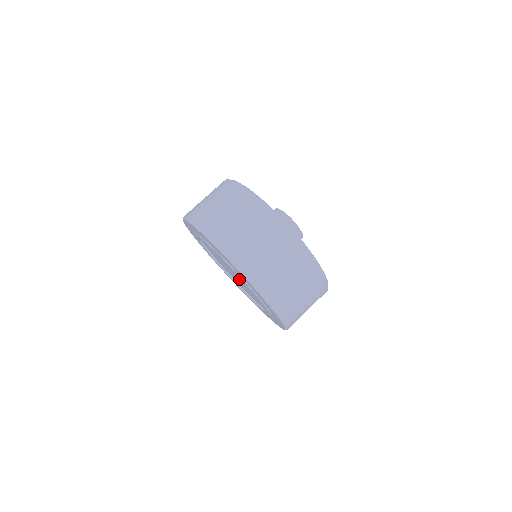
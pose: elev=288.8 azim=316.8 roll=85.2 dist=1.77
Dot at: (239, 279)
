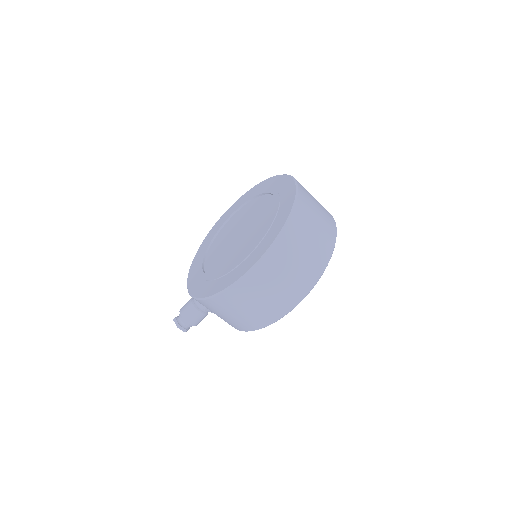
Dot at: (241, 236)
